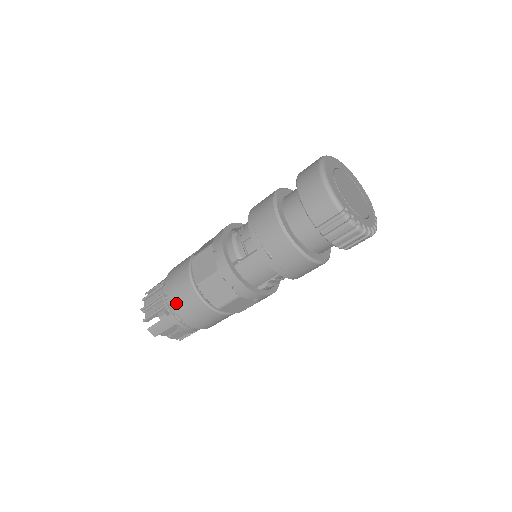
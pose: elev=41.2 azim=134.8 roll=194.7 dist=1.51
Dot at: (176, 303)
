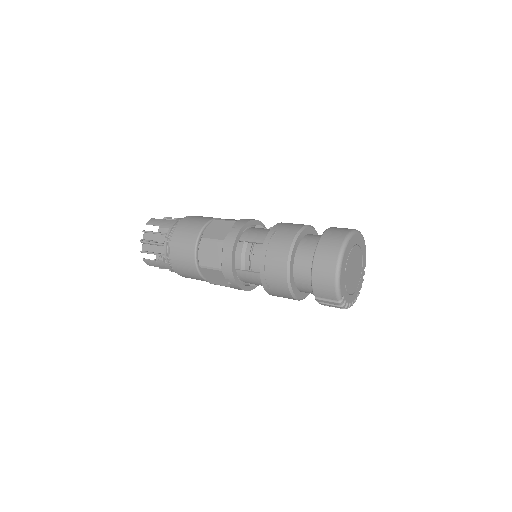
Dot at: (176, 263)
